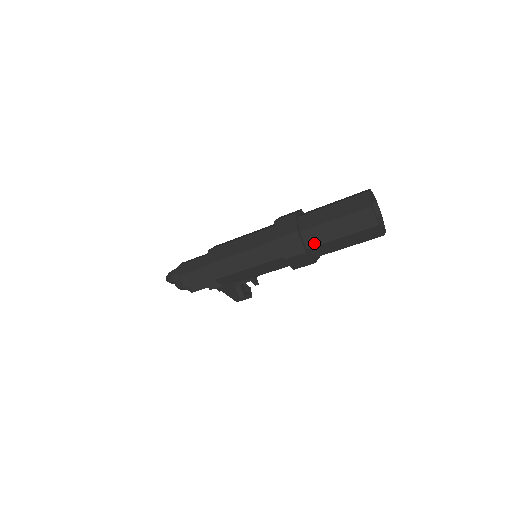
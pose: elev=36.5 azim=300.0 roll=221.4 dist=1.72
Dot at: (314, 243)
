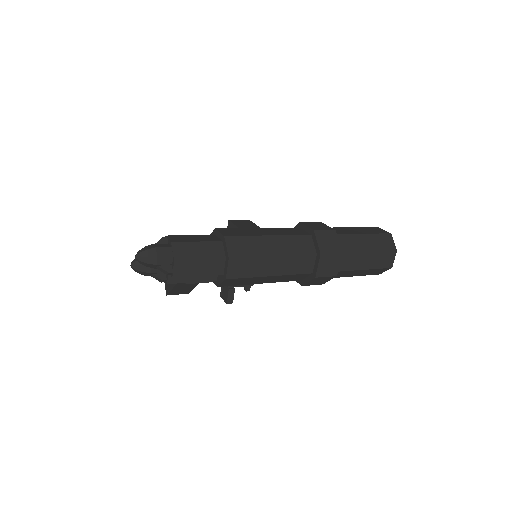
Dot at: (343, 268)
